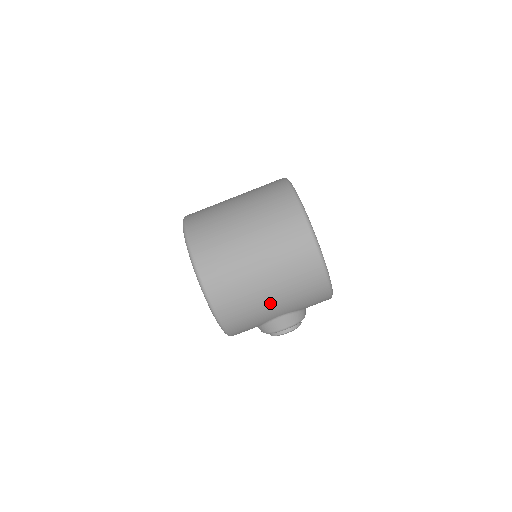
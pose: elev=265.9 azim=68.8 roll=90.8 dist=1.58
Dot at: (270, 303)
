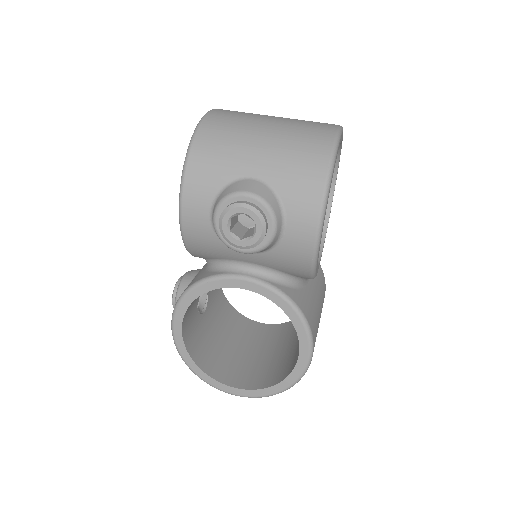
Dot at: (257, 142)
